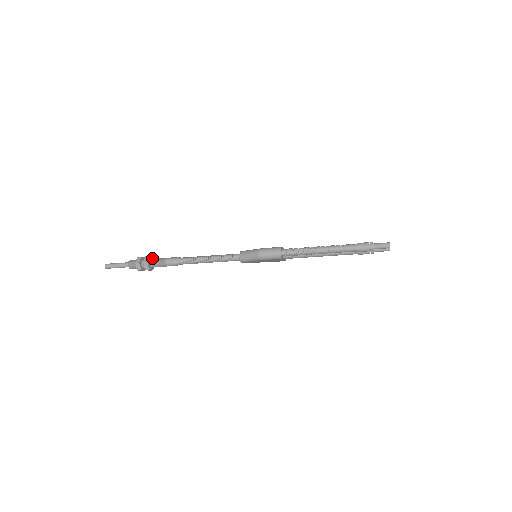
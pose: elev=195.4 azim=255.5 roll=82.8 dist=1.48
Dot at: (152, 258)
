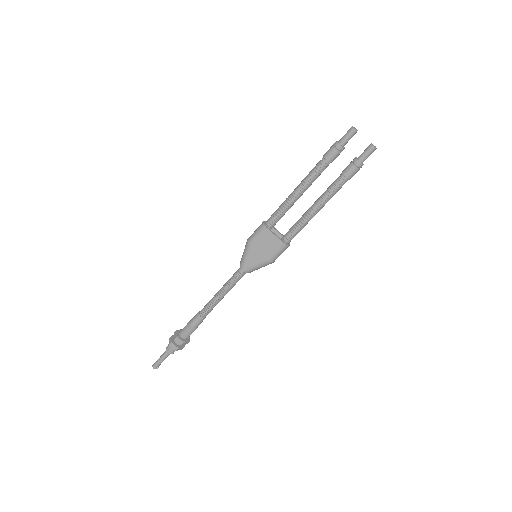
Dot at: occluded
